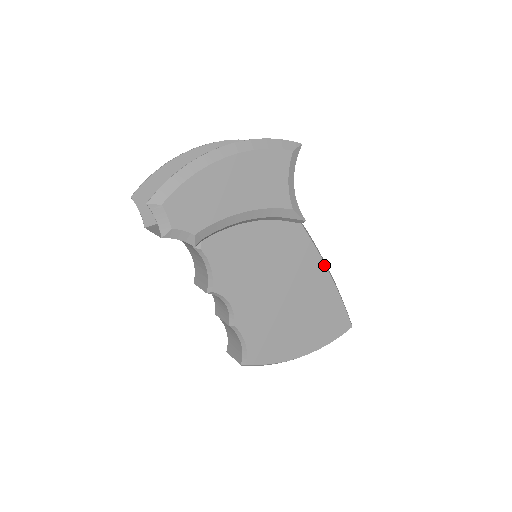
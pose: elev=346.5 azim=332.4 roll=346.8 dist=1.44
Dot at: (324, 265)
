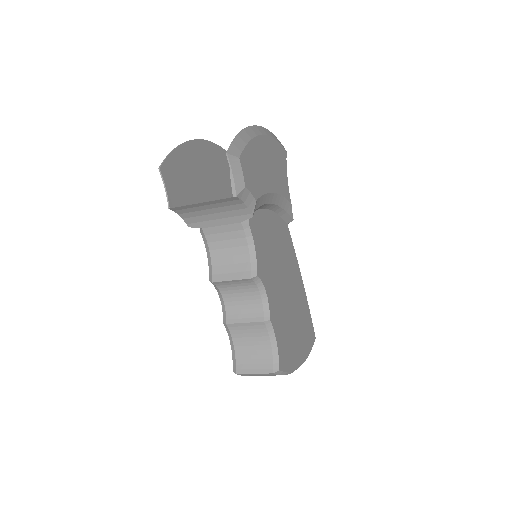
Dot at: (299, 270)
